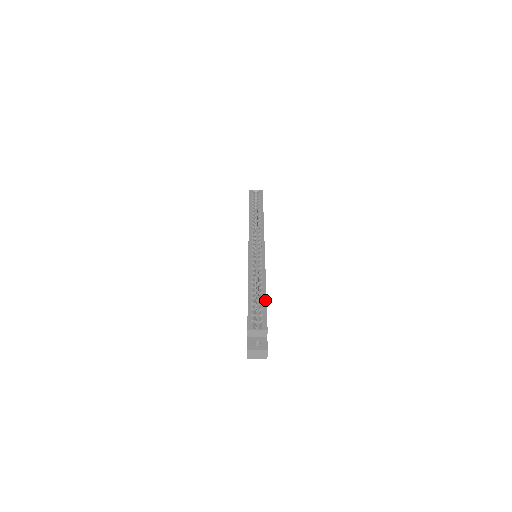
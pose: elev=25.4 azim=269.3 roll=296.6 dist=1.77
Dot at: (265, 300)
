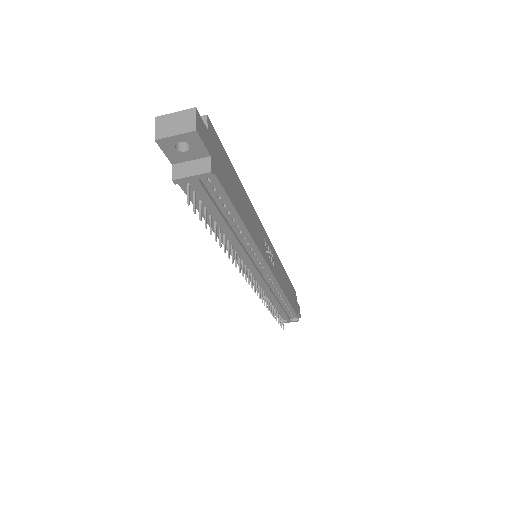
Dot at: occluded
